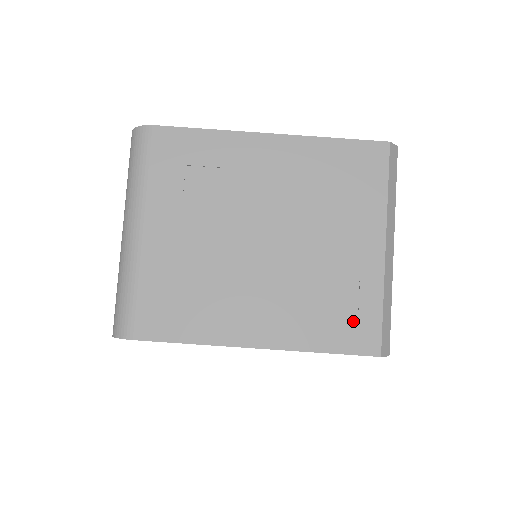
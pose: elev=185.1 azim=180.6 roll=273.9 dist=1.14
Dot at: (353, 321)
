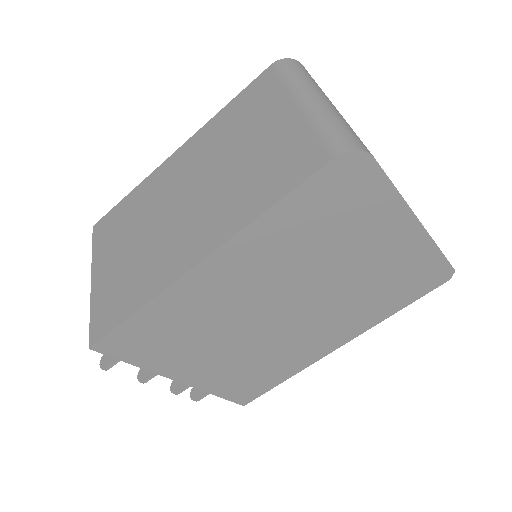
Dot at: occluded
